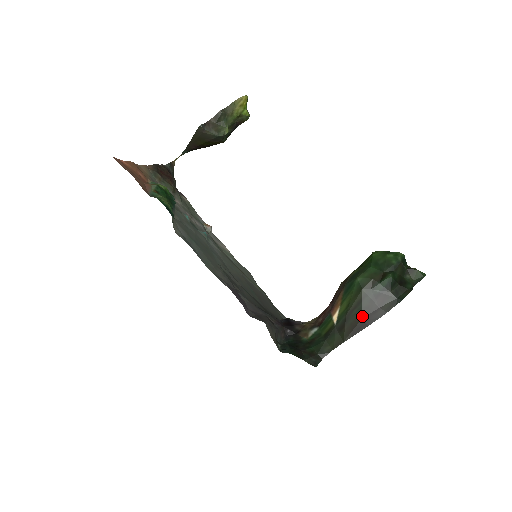
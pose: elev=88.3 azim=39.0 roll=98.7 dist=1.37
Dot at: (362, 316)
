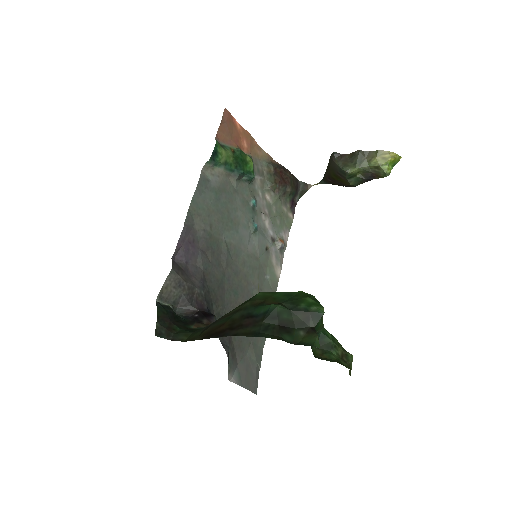
Dot at: (223, 325)
